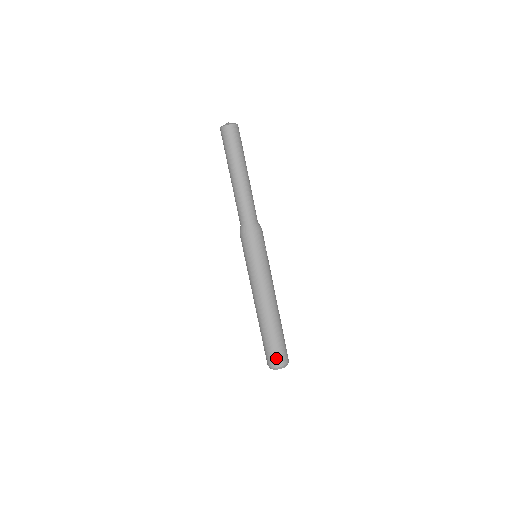
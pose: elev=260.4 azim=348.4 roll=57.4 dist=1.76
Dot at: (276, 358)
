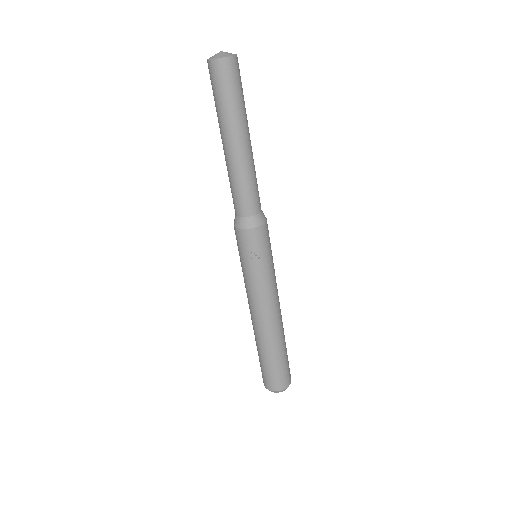
Dot at: (264, 378)
